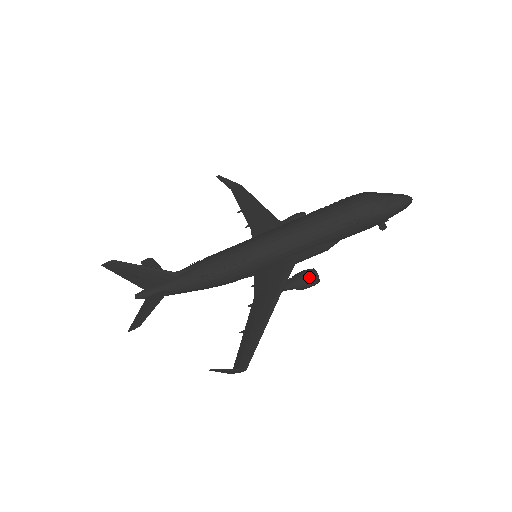
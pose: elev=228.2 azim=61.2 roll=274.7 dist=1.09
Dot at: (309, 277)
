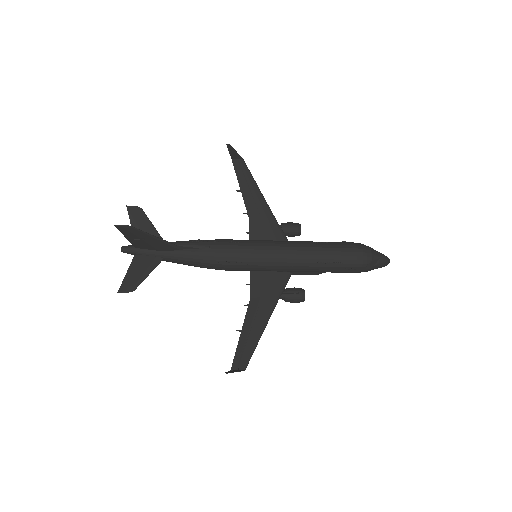
Dot at: (300, 298)
